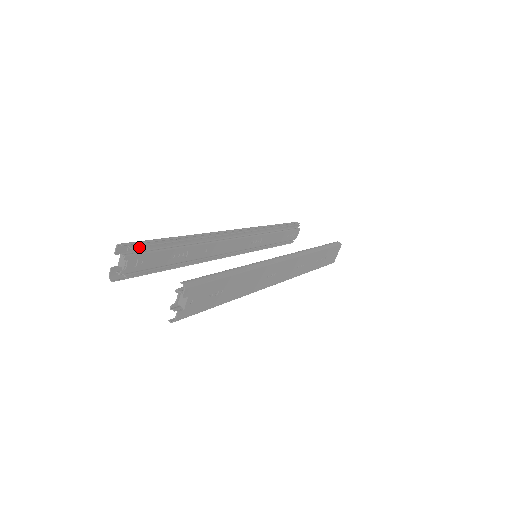
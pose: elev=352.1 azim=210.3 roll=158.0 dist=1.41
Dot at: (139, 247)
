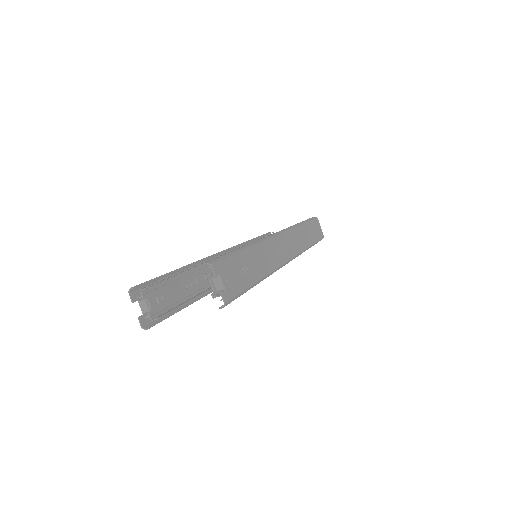
Dot at: (149, 285)
